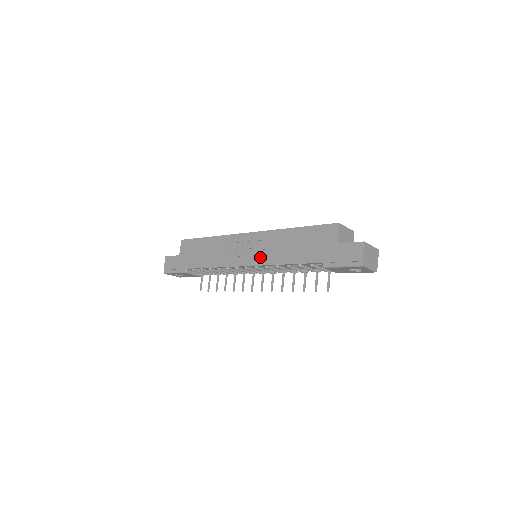
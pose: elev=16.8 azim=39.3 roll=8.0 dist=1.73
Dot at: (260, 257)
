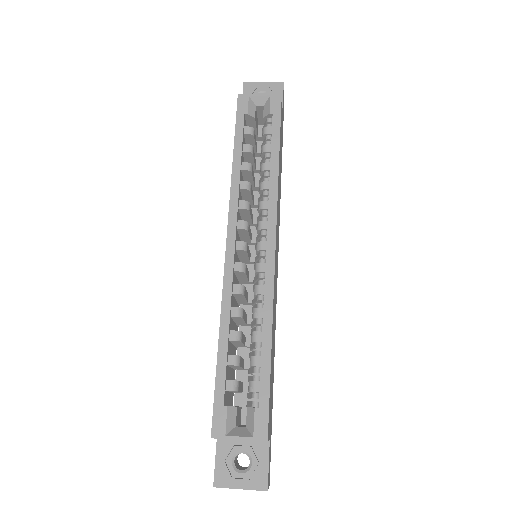
Dot at: occluded
